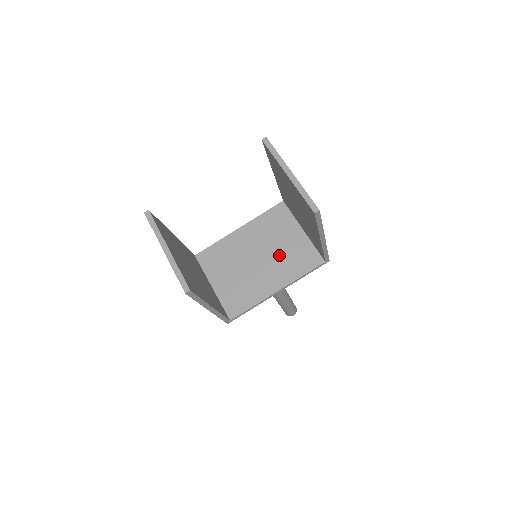
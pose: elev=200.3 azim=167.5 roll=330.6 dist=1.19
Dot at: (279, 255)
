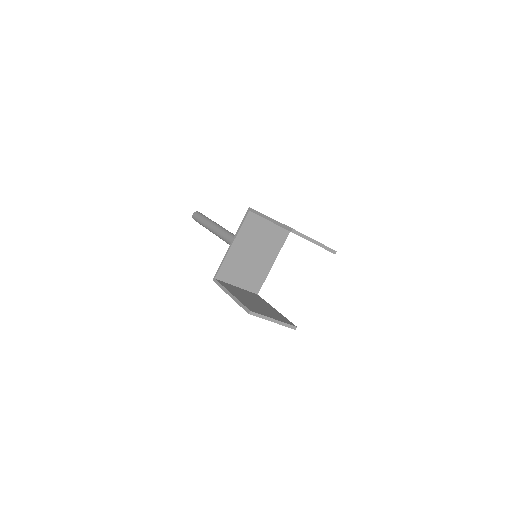
Dot at: (264, 244)
